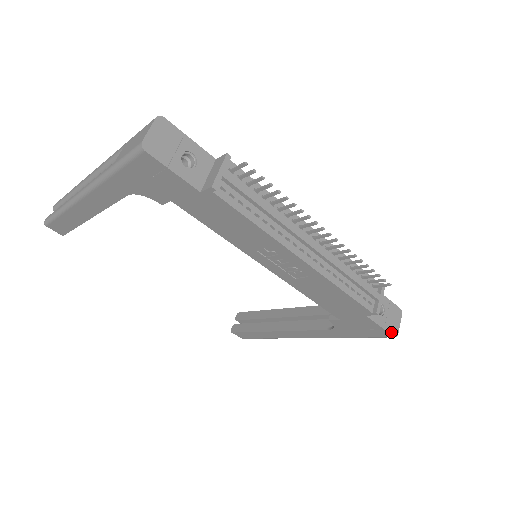
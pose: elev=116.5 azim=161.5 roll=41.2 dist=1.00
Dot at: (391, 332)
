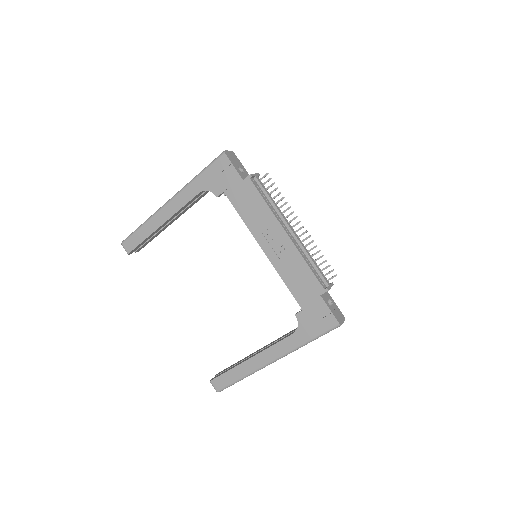
Dot at: (337, 319)
